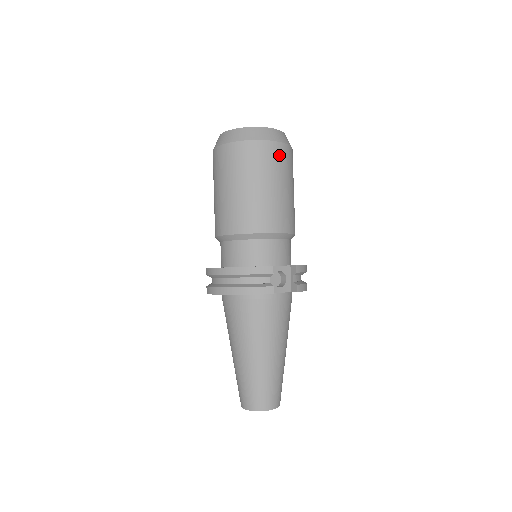
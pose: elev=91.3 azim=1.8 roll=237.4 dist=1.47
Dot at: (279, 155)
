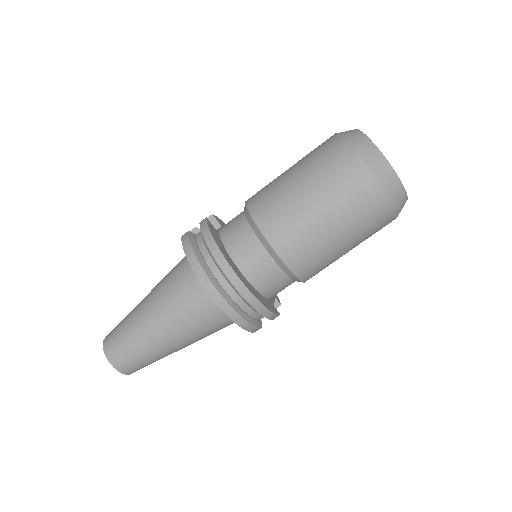
Dot at: occluded
